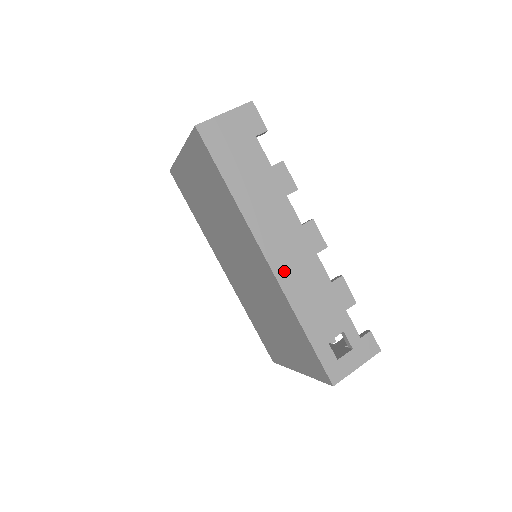
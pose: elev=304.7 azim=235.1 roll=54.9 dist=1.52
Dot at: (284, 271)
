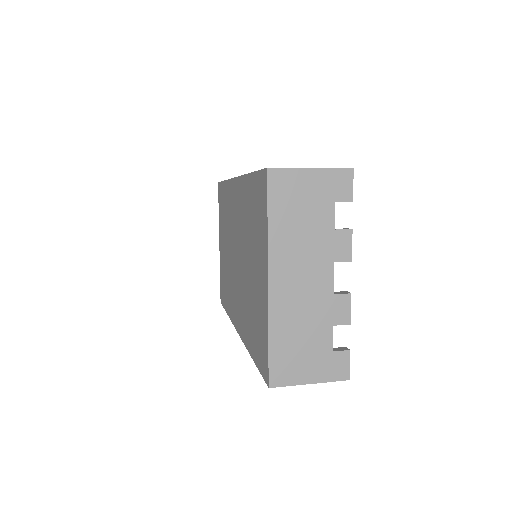
Dot at: occluded
